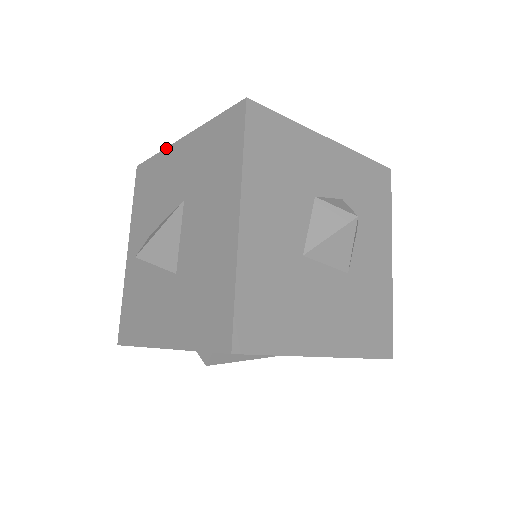
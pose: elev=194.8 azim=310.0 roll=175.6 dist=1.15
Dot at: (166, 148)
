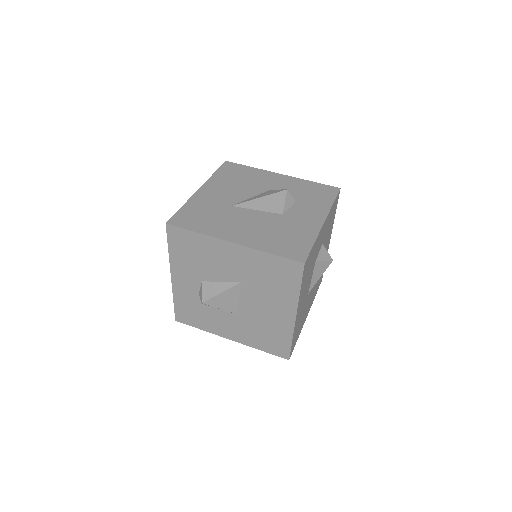
Dot at: (211, 237)
